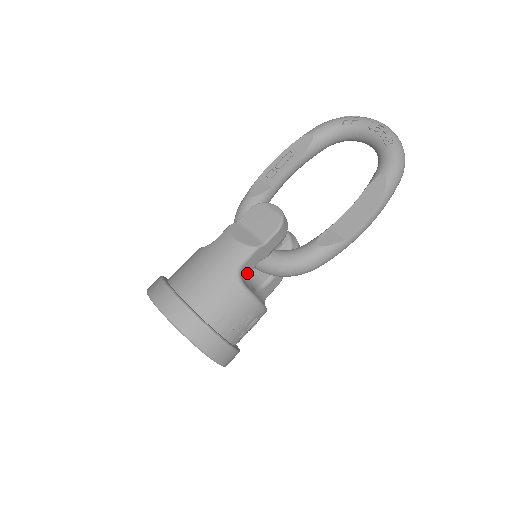
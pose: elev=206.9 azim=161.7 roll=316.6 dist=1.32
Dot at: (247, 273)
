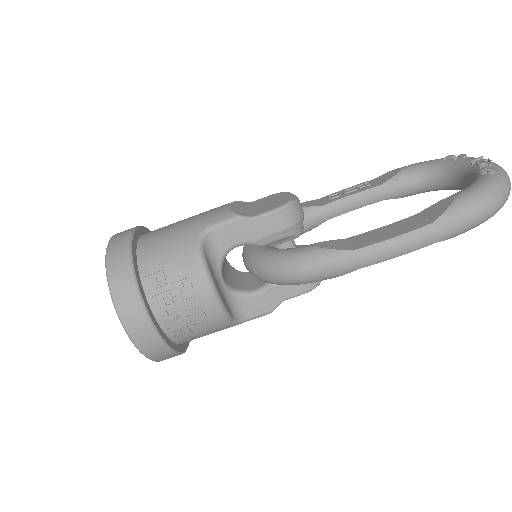
Dot at: (219, 247)
